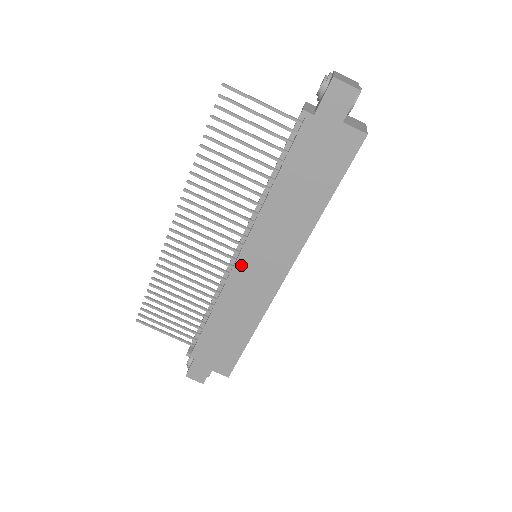
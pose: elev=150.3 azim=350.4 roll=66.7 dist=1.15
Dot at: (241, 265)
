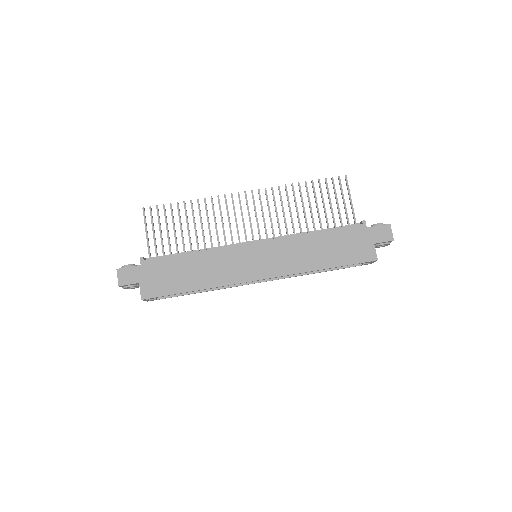
Dot at: (249, 247)
